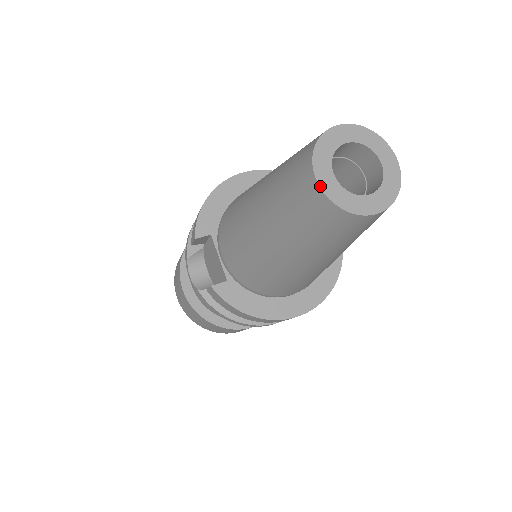
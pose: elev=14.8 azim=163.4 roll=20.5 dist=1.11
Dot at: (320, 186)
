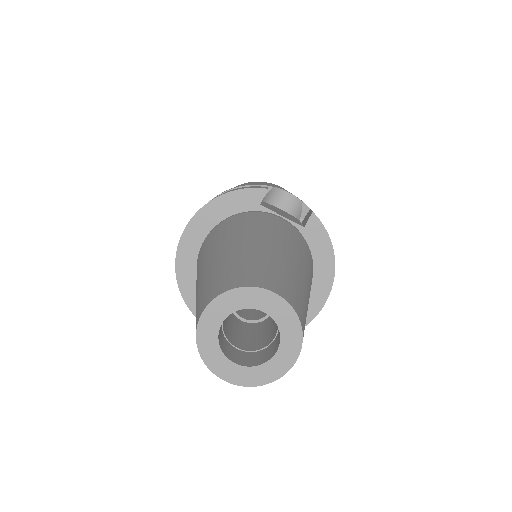
Dot at: (234, 384)
